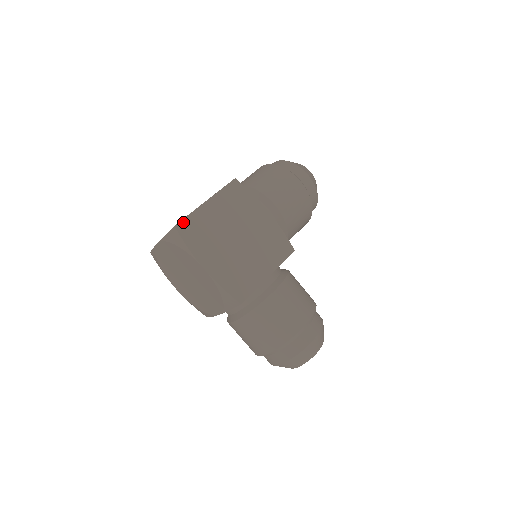
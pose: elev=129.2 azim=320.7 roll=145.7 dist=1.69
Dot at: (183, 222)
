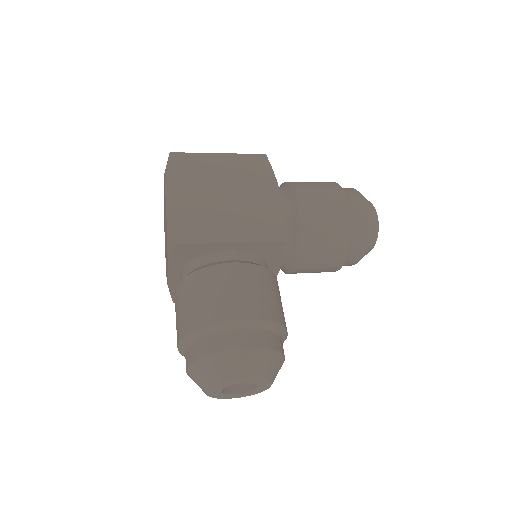
Dot at: (181, 154)
